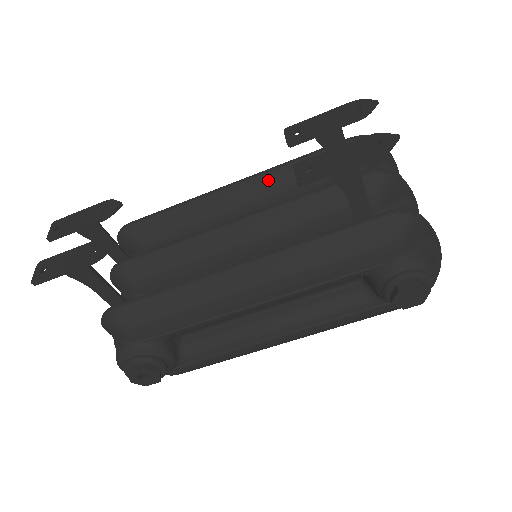
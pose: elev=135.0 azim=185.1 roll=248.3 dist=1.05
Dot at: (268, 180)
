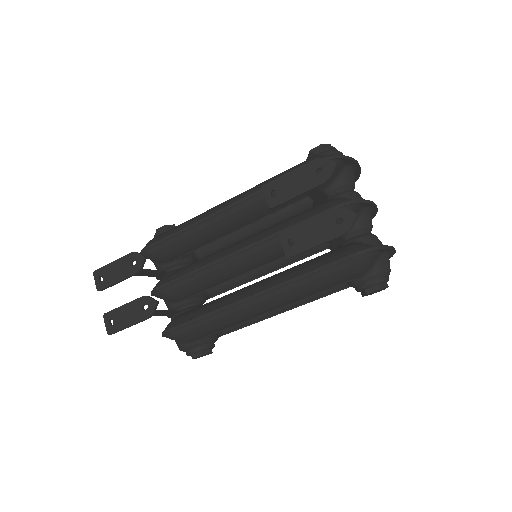
Dot at: (253, 203)
